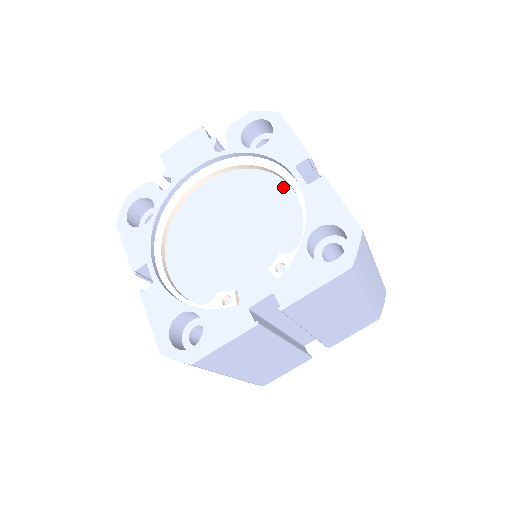
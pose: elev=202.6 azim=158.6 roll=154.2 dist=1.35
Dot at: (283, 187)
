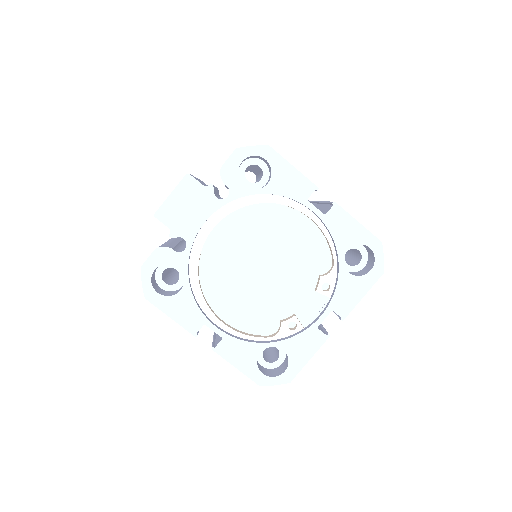
Dot at: (296, 215)
